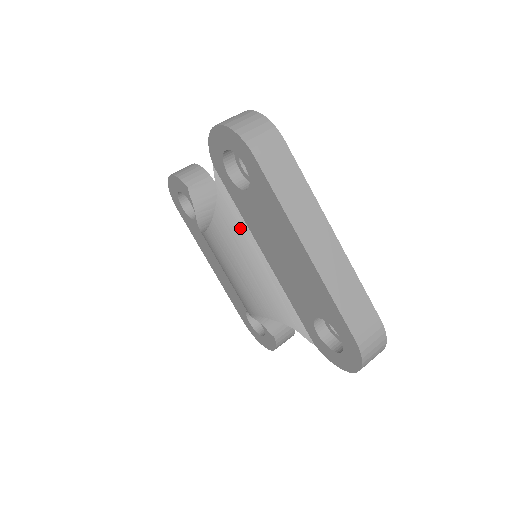
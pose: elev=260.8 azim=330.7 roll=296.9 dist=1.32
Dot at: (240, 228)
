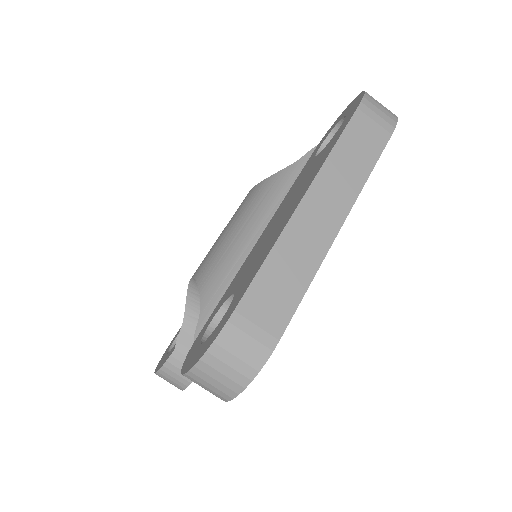
Dot at: (277, 196)
